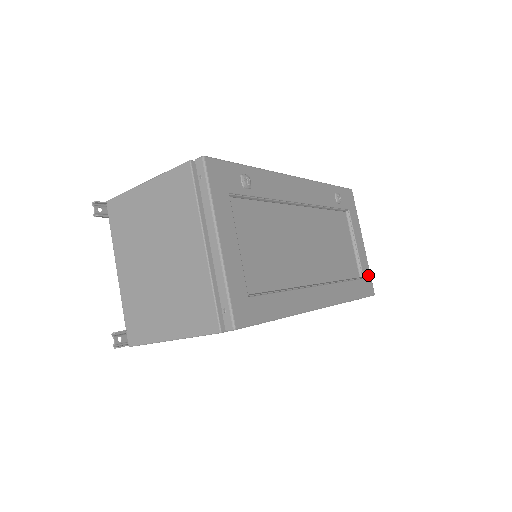
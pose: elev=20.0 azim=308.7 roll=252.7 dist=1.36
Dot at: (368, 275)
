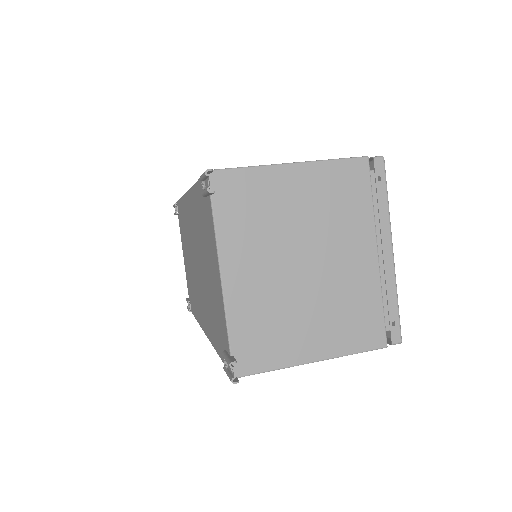
Dot at: occluded
